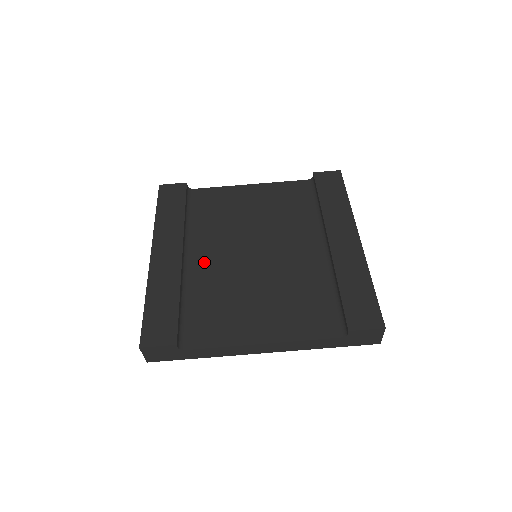
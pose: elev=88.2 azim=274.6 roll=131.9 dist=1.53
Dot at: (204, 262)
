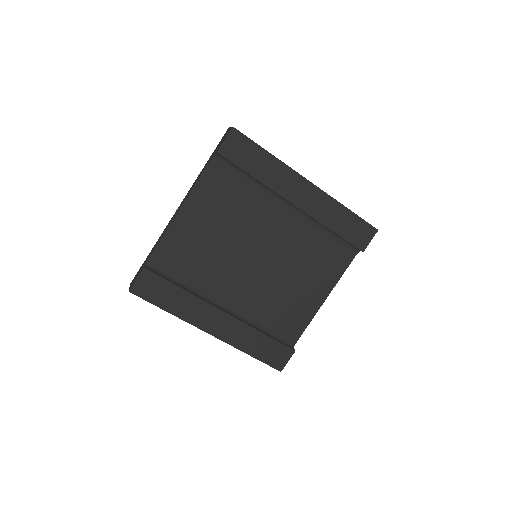
Dot at: (238, 298)
